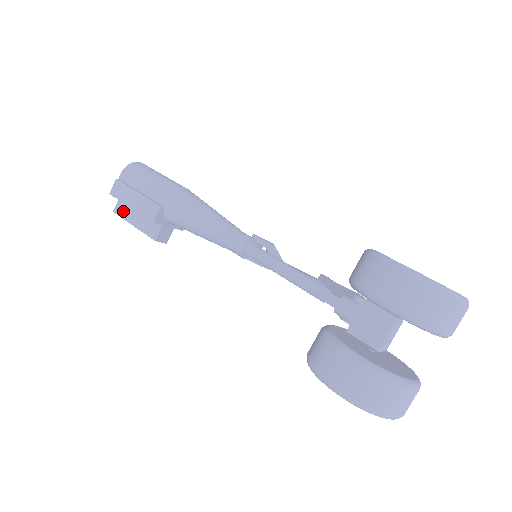
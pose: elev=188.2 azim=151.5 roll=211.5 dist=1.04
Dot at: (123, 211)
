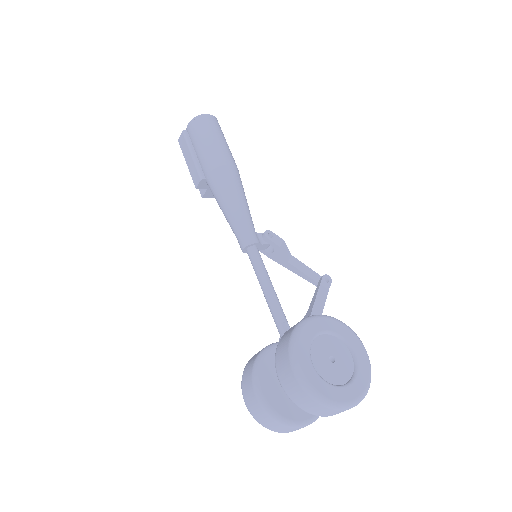
Dot at: occluded
